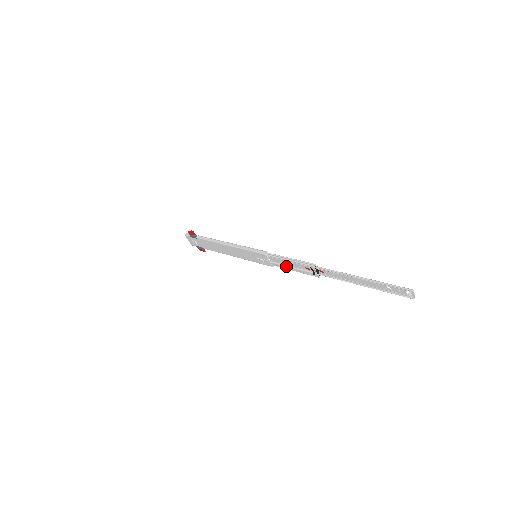
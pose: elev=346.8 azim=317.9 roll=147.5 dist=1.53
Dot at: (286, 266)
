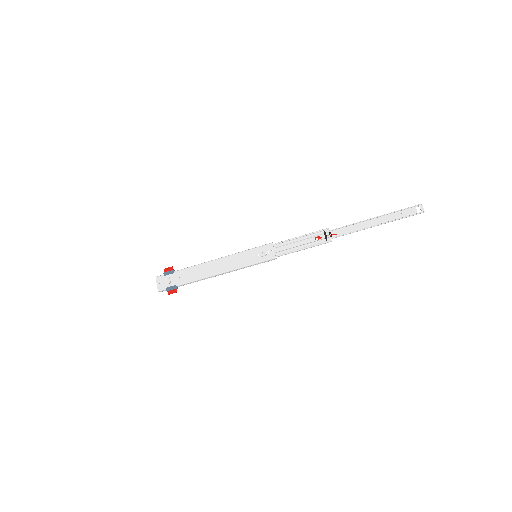
Dot at: (294, 247)
